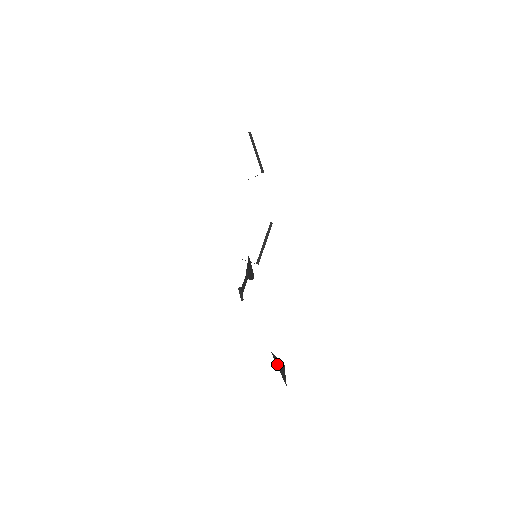
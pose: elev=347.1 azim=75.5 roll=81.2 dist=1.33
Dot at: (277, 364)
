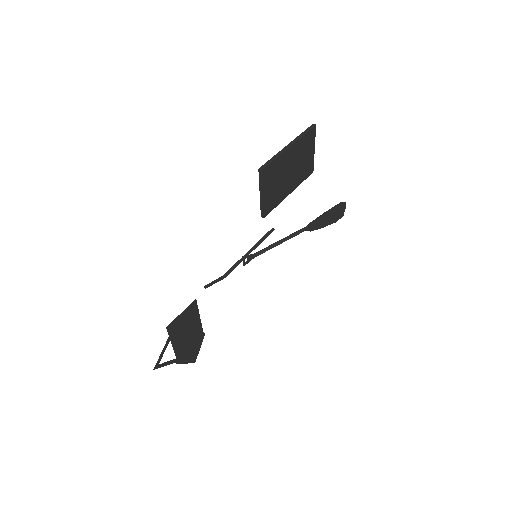
Dot at: (198, 346)
